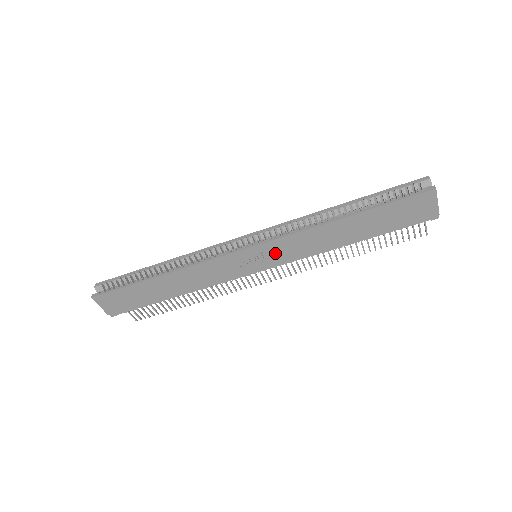
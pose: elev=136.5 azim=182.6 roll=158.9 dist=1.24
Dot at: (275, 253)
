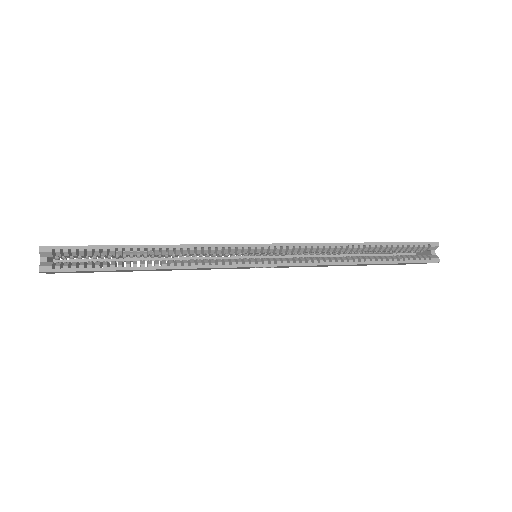
Dot at: occluded
